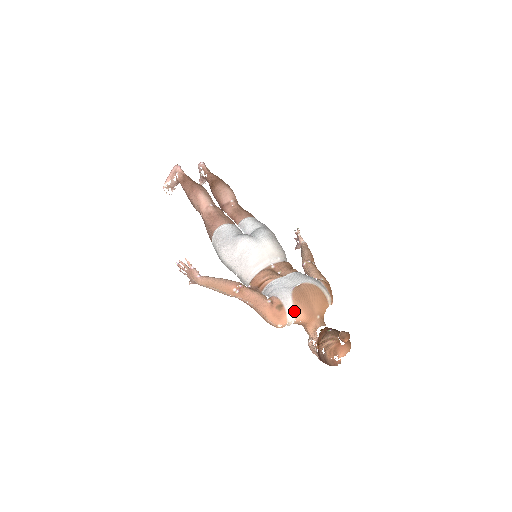
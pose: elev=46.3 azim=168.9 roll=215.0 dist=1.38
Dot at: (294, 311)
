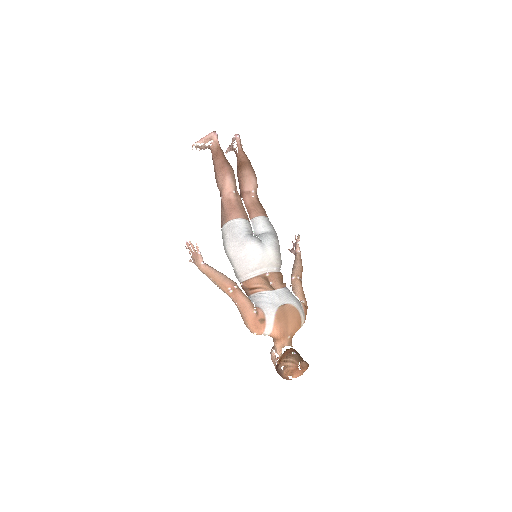
Dot at: (272, 328)
